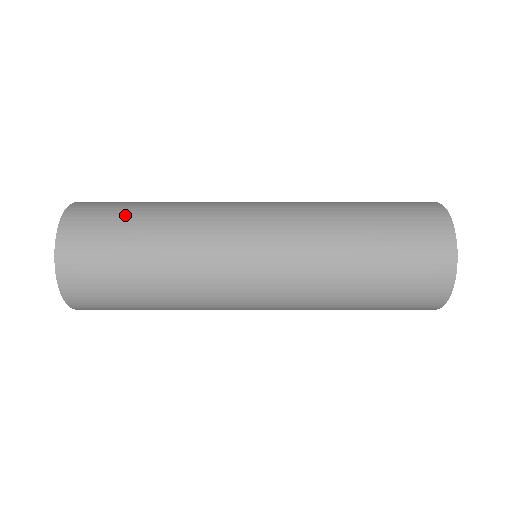
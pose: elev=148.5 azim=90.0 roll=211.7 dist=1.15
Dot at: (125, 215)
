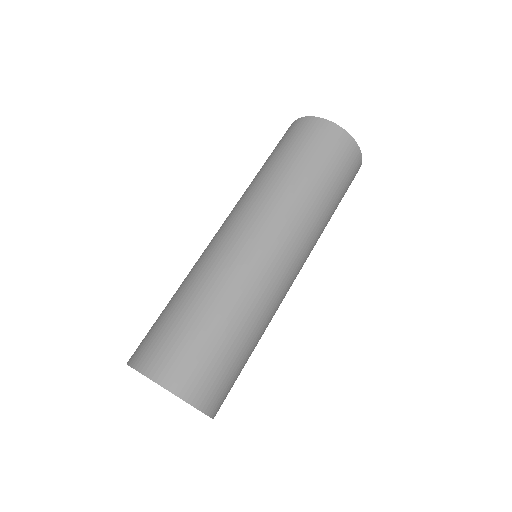
Dot at: (221, 350)
